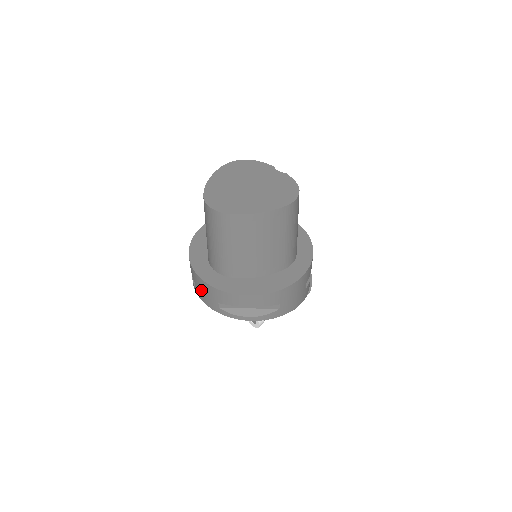
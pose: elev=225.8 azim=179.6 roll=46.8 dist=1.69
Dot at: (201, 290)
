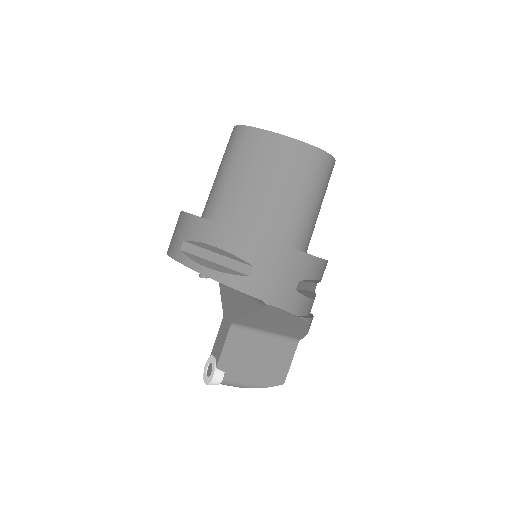
Dot at: (174, 233)
